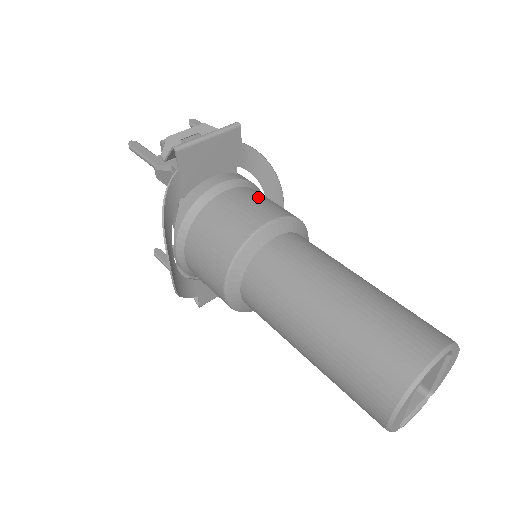
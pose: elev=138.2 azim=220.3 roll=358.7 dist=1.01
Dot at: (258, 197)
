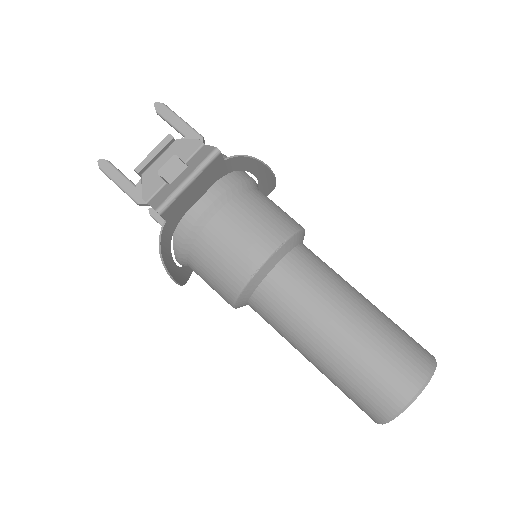
Dot at: (251, 215)
